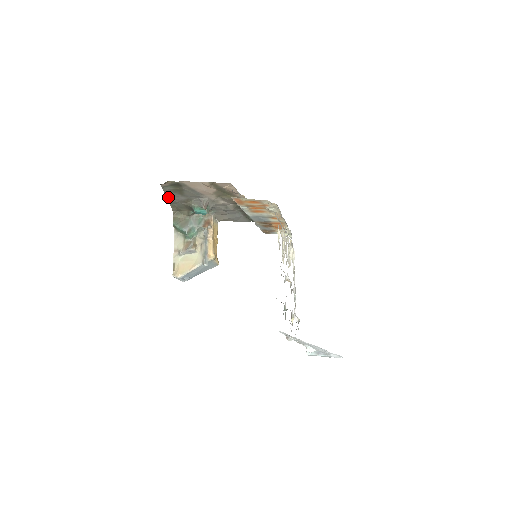
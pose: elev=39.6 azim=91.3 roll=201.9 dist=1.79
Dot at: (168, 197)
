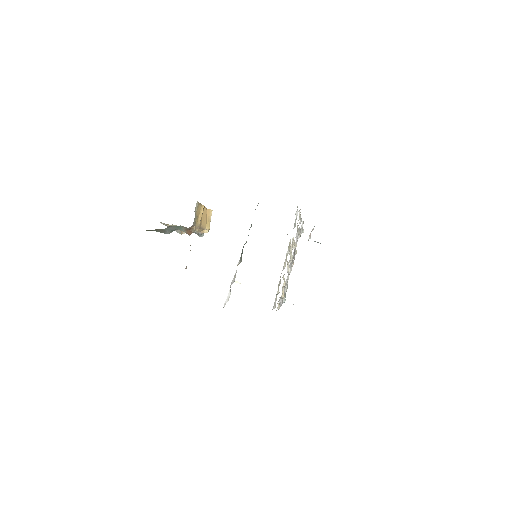
Dot at: occluded
